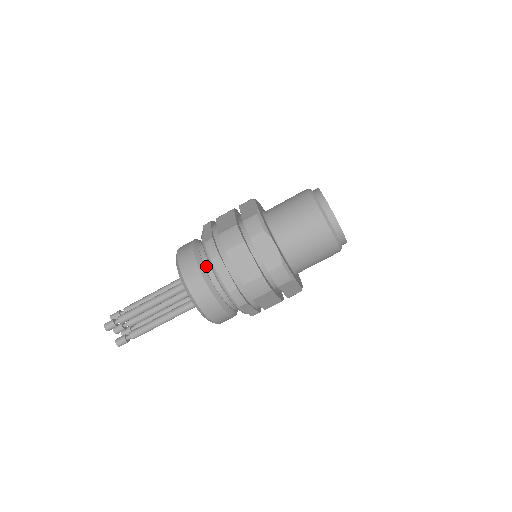
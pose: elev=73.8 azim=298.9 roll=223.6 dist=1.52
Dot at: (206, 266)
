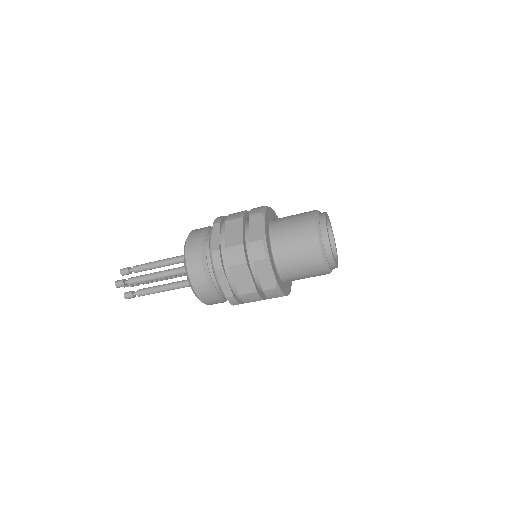
Dot at: (210, 268)
